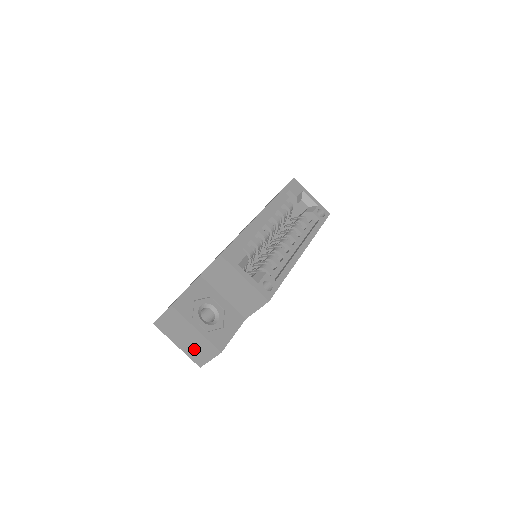
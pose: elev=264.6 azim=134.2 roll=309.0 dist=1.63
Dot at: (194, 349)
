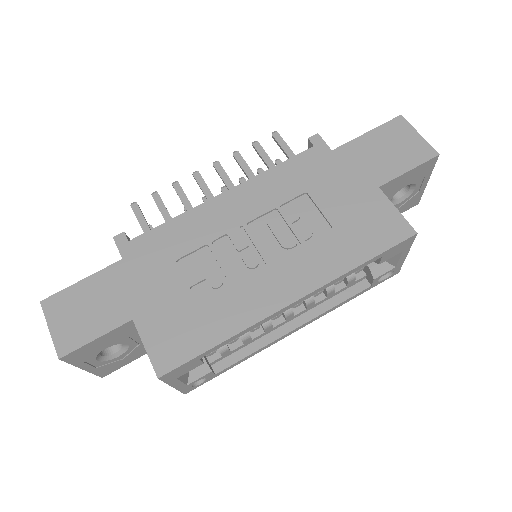
Dot at: occluded
